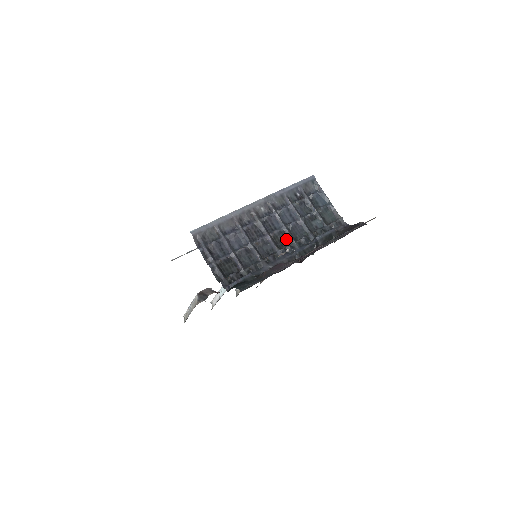
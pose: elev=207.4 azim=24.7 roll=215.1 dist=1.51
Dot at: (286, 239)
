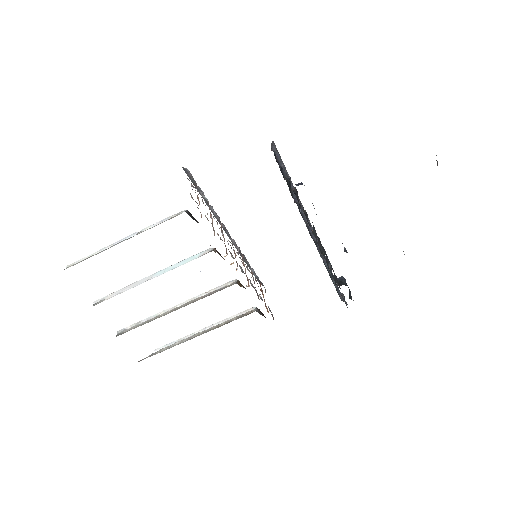
Dot at: occluded
